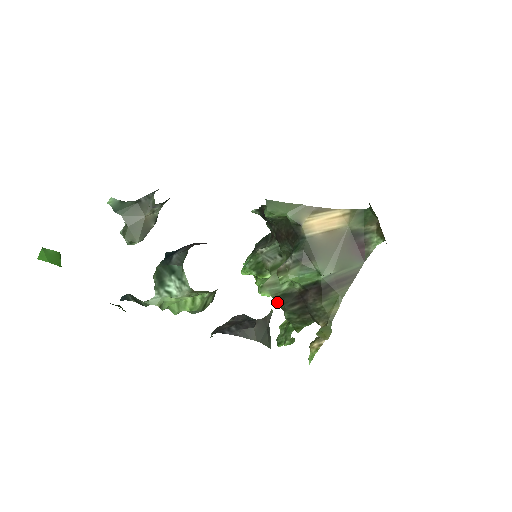
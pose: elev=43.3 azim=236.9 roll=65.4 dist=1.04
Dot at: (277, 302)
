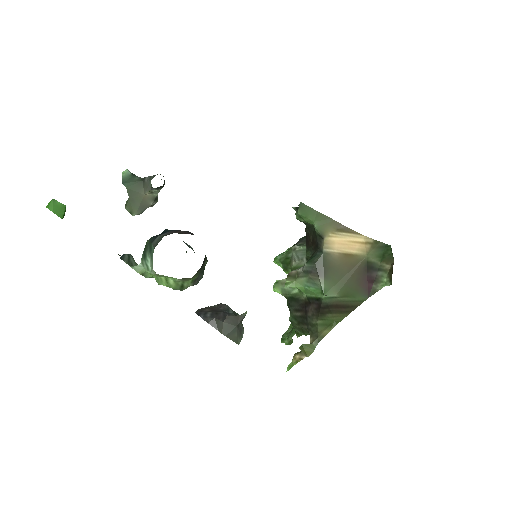
Dot at: occluded
